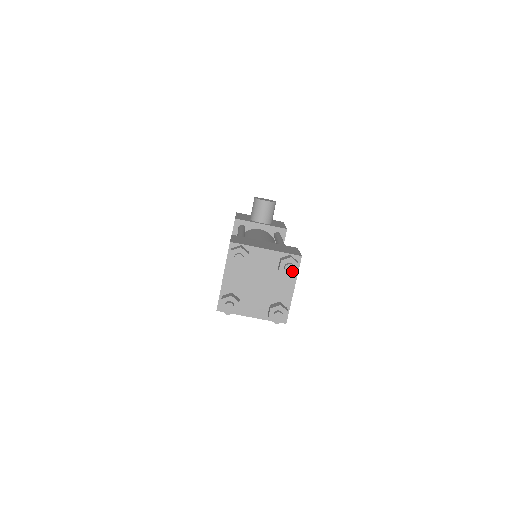
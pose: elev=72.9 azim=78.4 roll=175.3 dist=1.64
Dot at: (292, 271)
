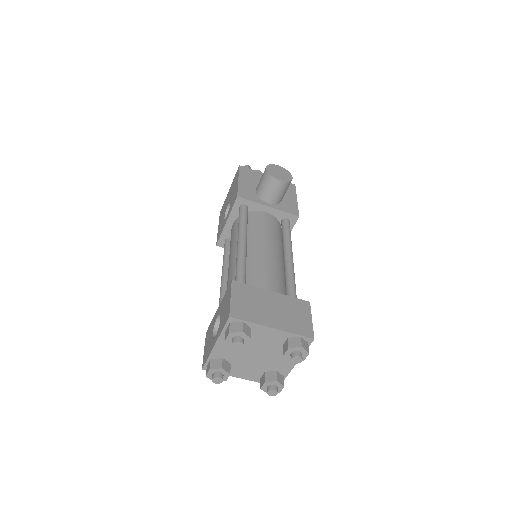
Dot at: (299, 362)
